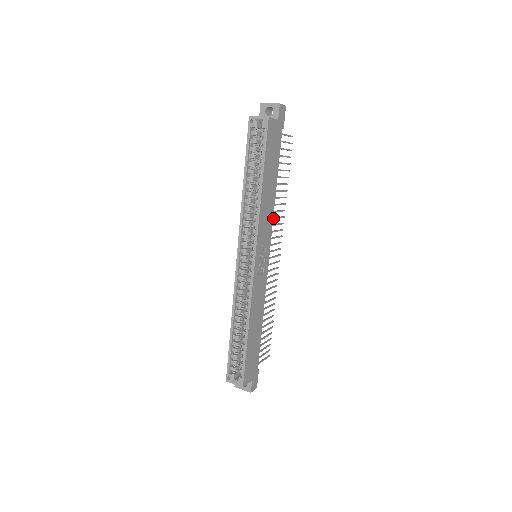
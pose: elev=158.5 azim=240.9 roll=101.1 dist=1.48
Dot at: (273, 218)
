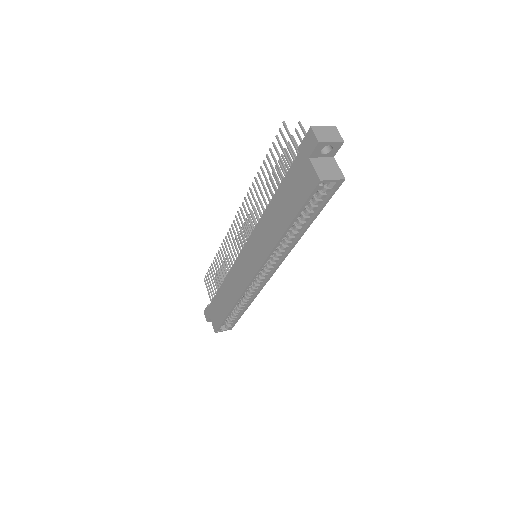
Dot at: occluded
